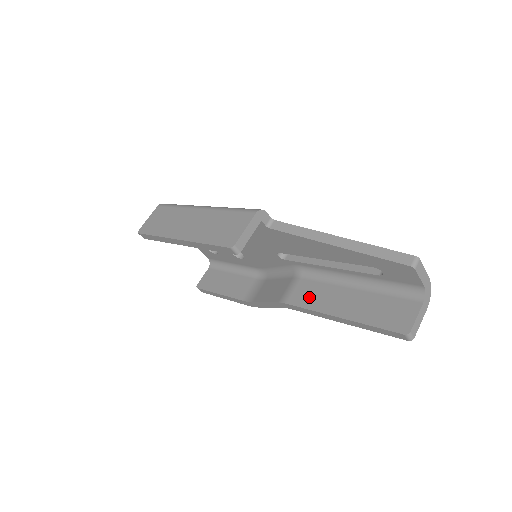
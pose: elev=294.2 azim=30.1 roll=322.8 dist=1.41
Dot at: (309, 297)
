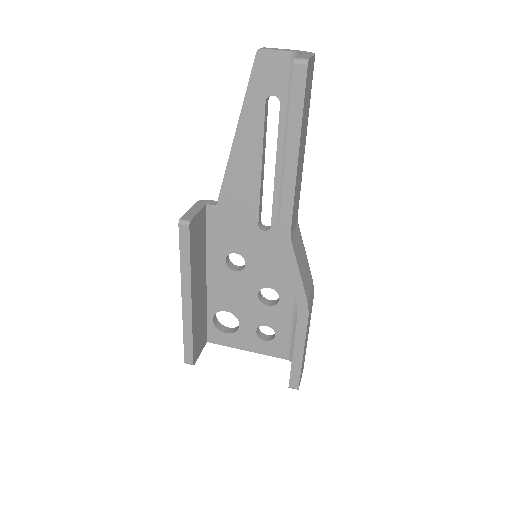
Dot at: occluded
